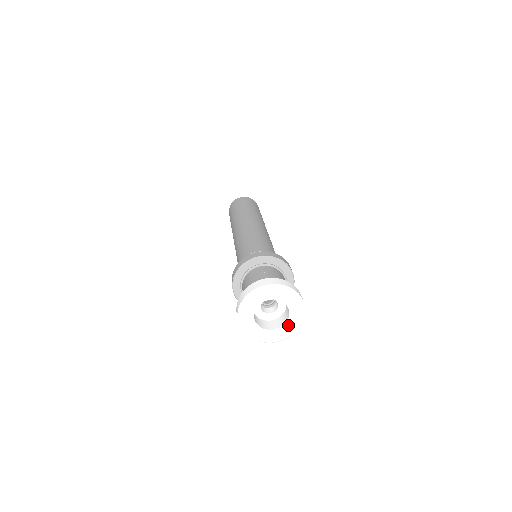
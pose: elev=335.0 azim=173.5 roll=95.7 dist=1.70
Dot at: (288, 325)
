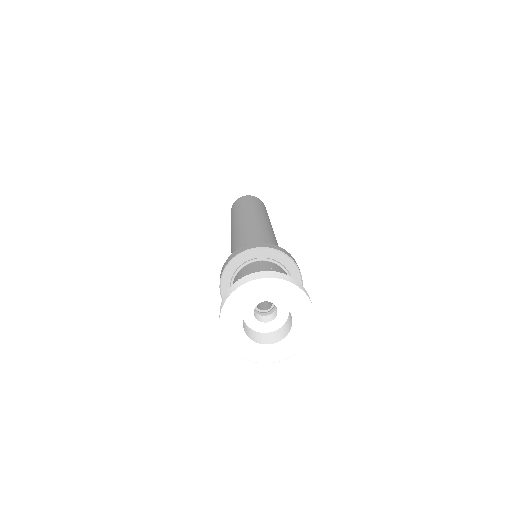
Dot at: (269, 349)
